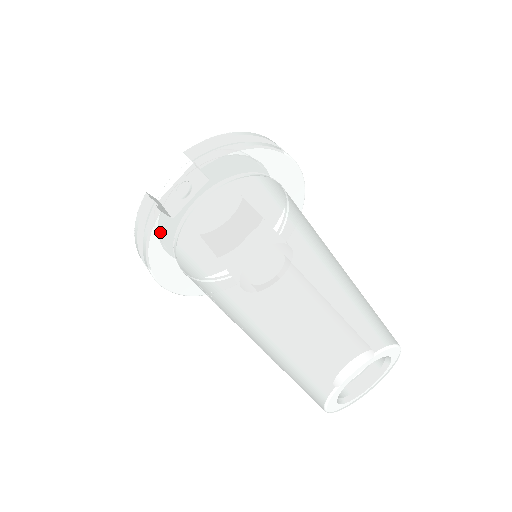
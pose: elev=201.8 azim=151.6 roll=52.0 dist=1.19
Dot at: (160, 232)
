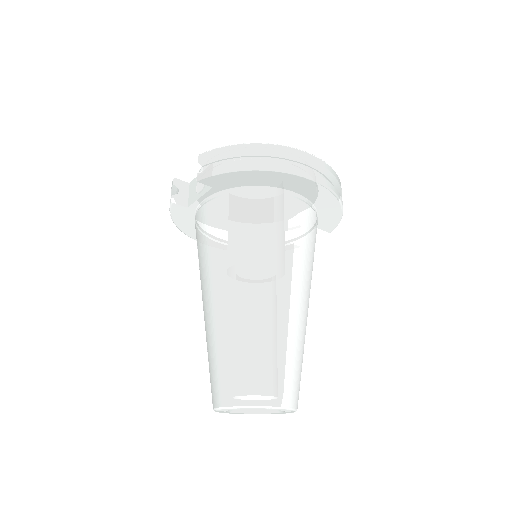
Dot at: (180, 213)
